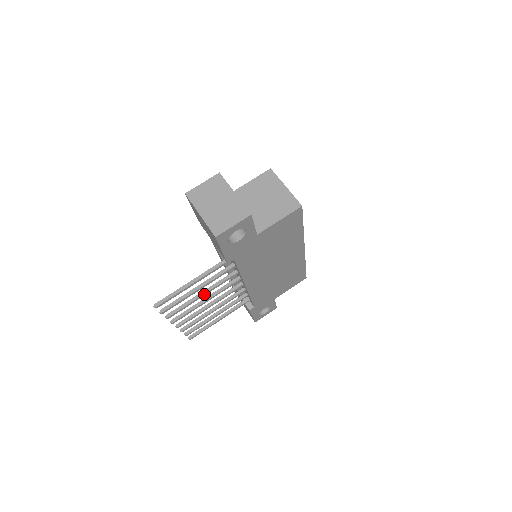
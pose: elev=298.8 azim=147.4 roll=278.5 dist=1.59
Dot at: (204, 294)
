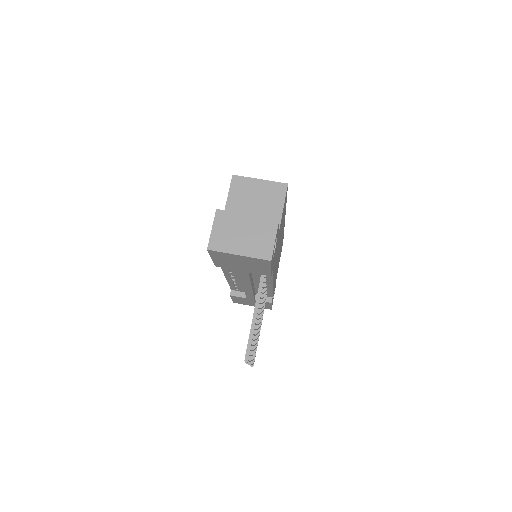
Dot at: (258, 318)
